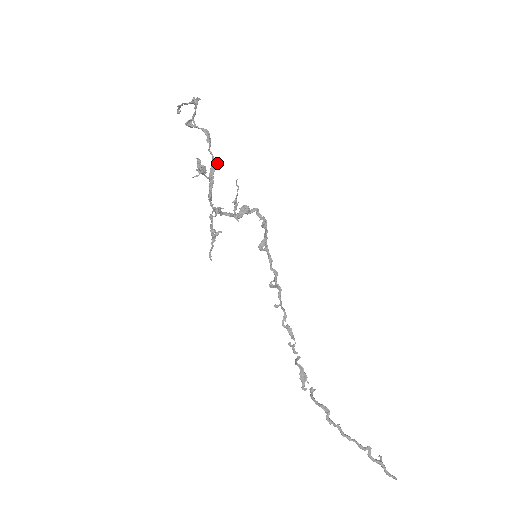
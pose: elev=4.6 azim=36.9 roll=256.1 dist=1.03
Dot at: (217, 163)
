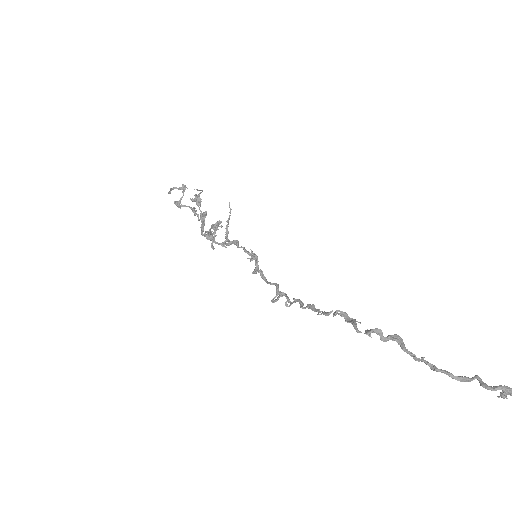
Dot at: (206, 211)
